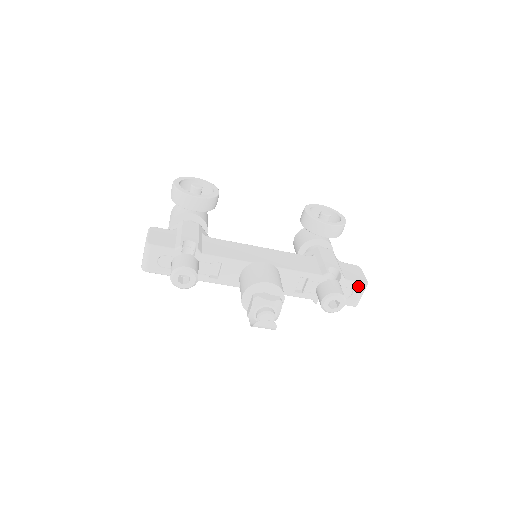
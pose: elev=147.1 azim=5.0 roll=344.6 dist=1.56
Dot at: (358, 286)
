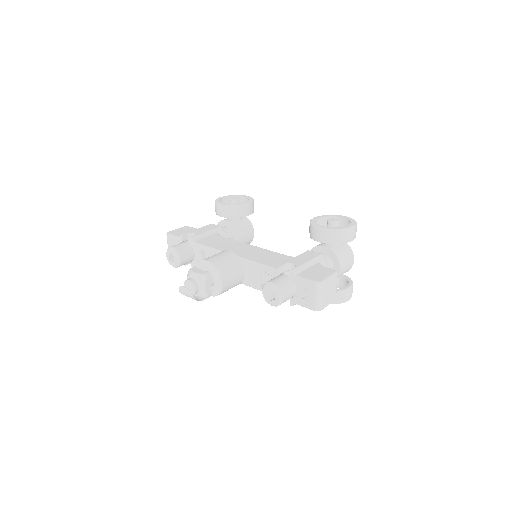
Dot at: (309, 284)
